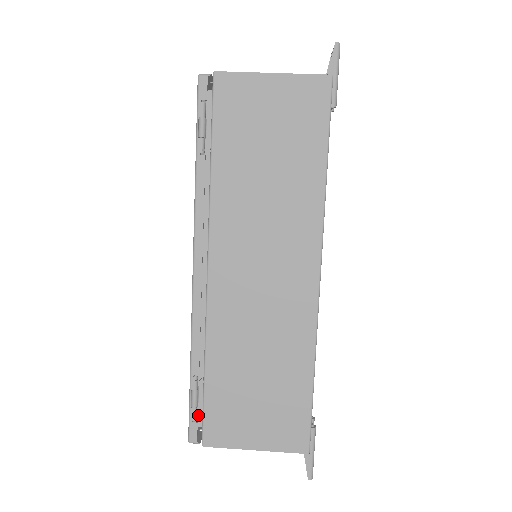
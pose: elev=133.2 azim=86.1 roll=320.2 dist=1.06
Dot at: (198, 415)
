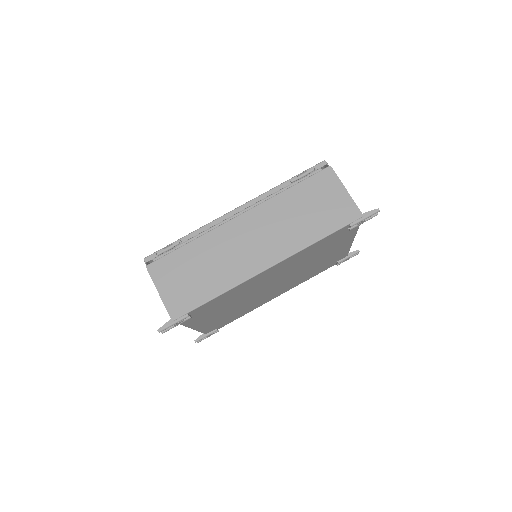
Dot at: (160, 257)
